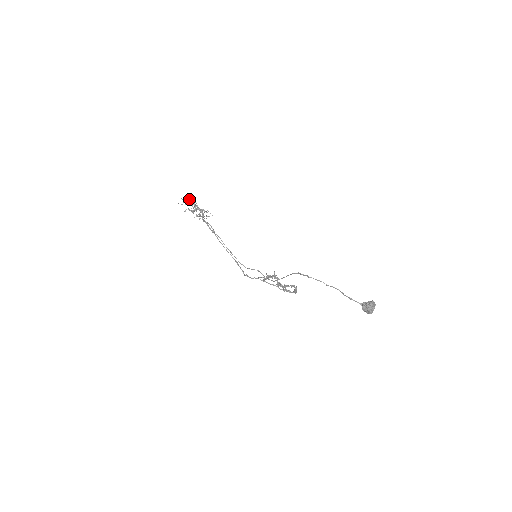
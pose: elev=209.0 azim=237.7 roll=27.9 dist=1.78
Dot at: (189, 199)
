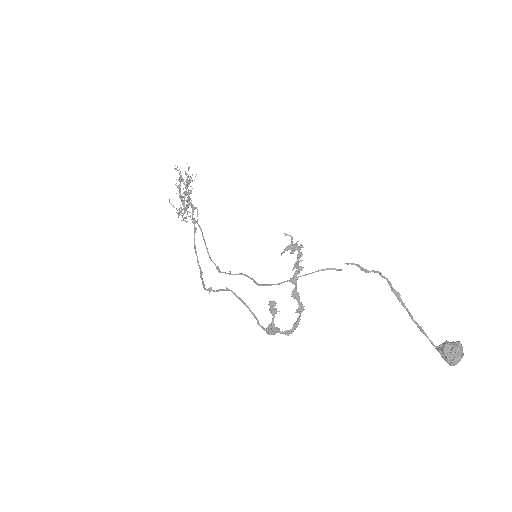
Dot at: occluded
